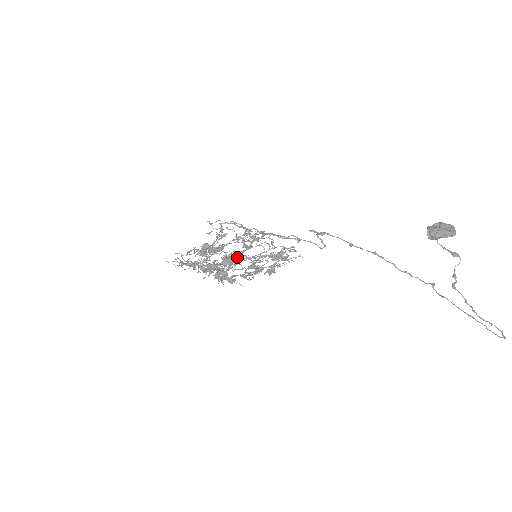
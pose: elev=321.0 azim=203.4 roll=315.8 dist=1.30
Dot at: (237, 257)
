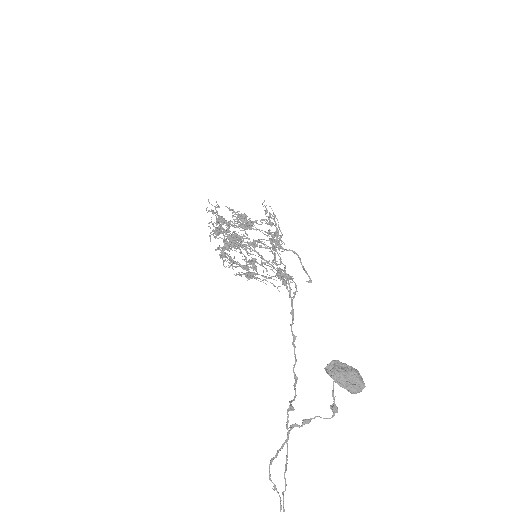
Dot at: (254, 246)
